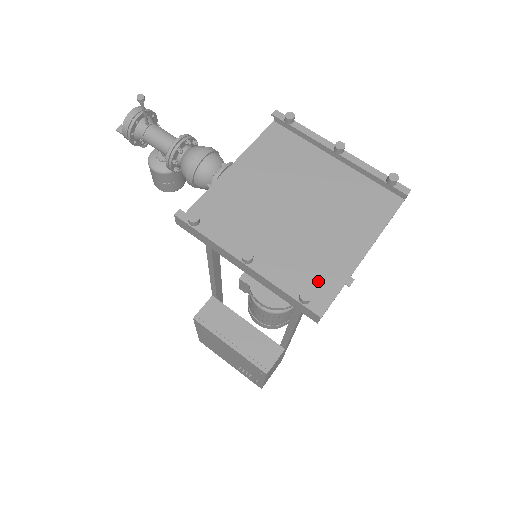
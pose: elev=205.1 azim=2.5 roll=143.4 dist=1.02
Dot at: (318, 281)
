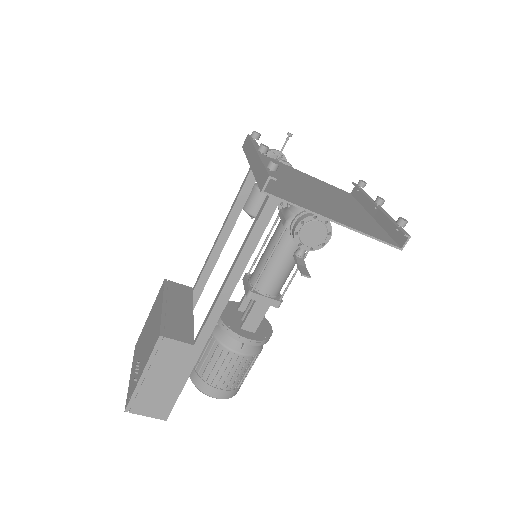
Dot at: (289, 195)
